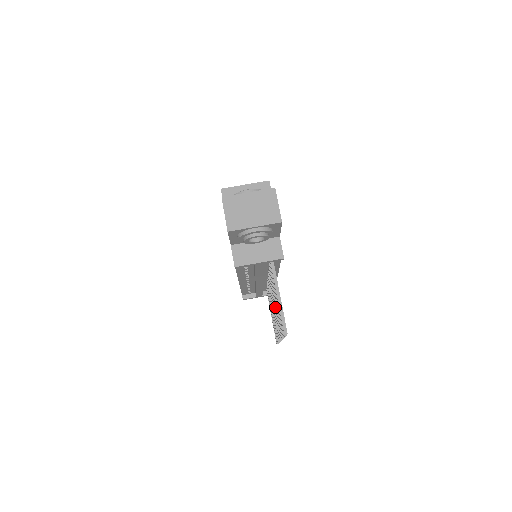
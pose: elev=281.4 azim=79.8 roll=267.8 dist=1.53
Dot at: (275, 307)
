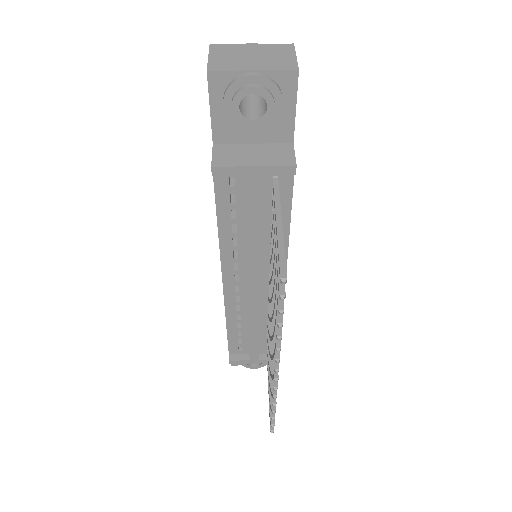
Dot at: (273, 300)
